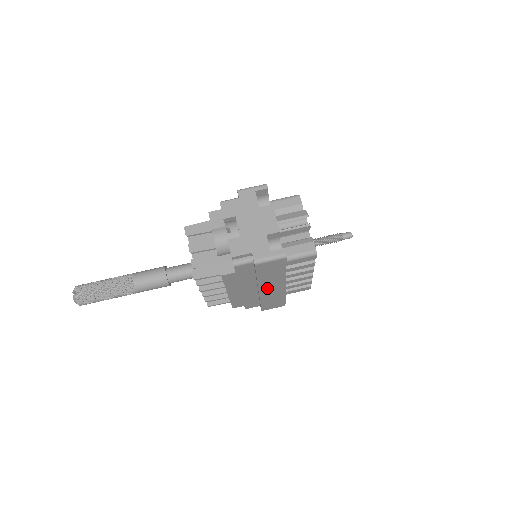
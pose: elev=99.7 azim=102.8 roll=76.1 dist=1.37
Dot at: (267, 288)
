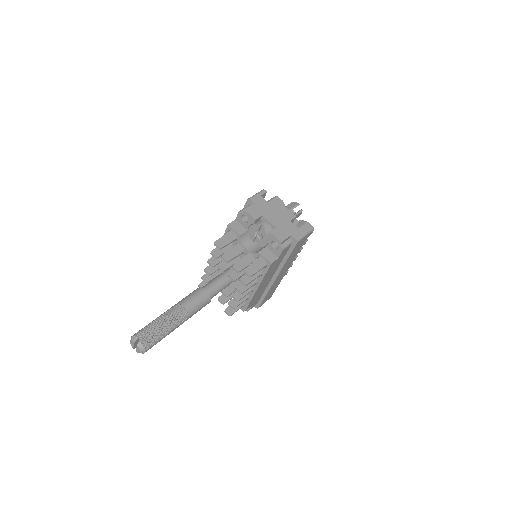
Dot at: (281, 273)
